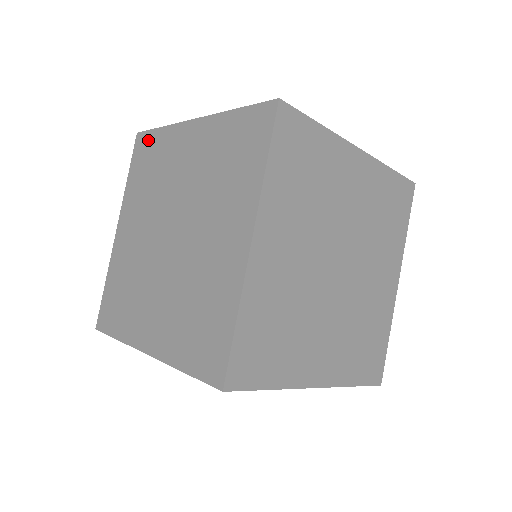
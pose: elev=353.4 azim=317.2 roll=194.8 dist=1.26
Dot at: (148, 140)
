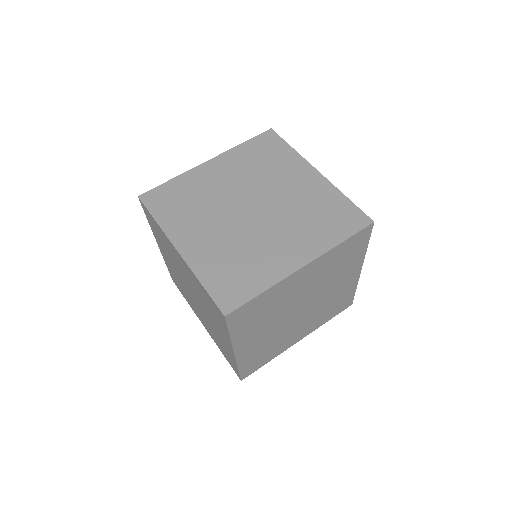
Dot at: (150, 216)
